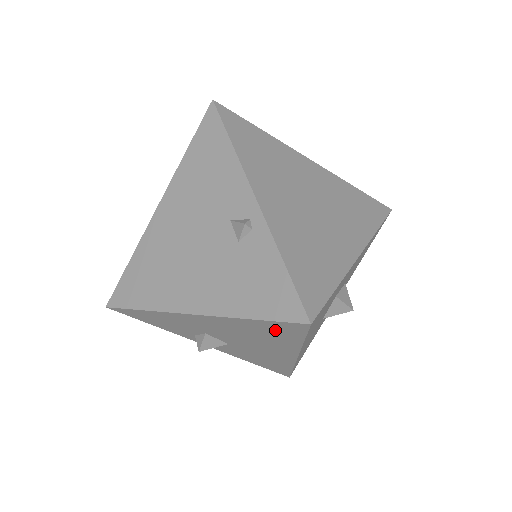
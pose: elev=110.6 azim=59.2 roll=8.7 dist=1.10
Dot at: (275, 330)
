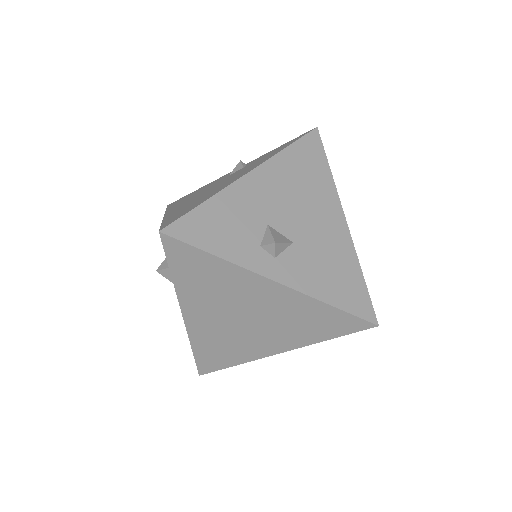
Dot at: (307, 158)
